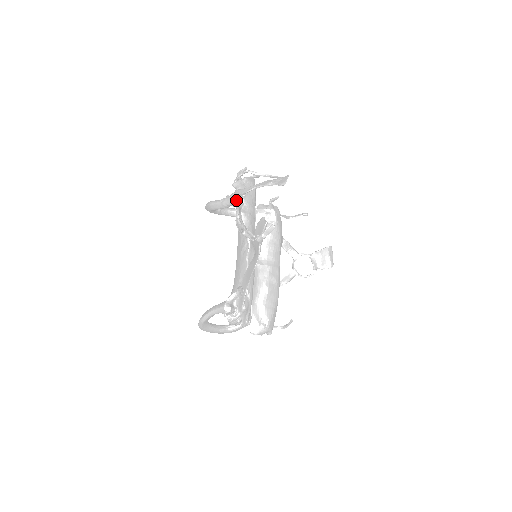
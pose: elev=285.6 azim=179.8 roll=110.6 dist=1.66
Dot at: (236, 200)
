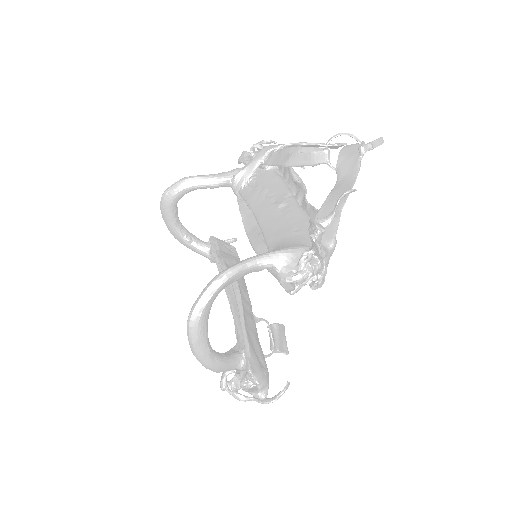
Dot at: (259, 160)
